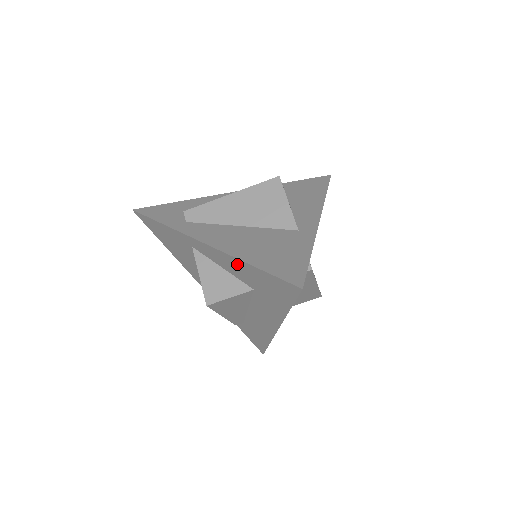
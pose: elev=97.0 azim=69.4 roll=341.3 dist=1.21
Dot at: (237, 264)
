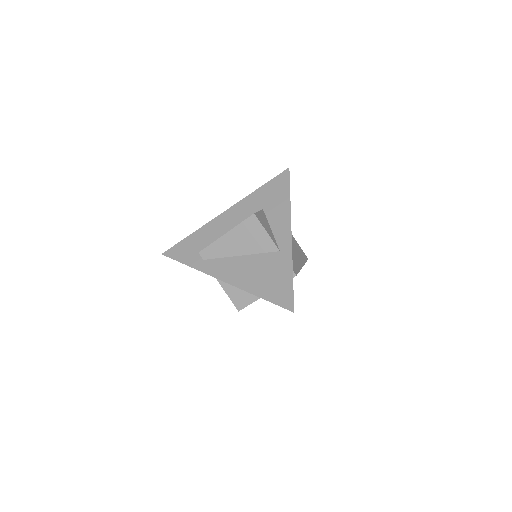
Dot at: occluded
